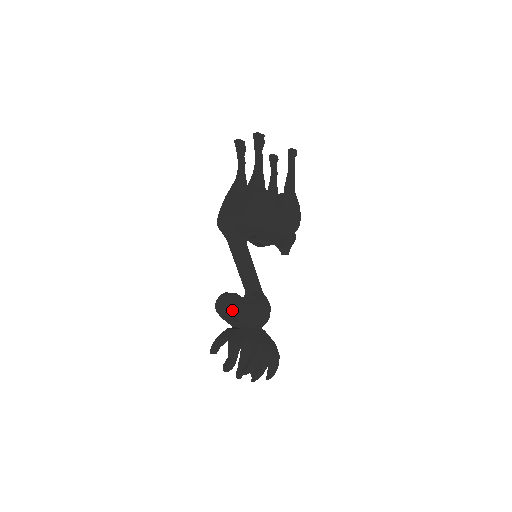
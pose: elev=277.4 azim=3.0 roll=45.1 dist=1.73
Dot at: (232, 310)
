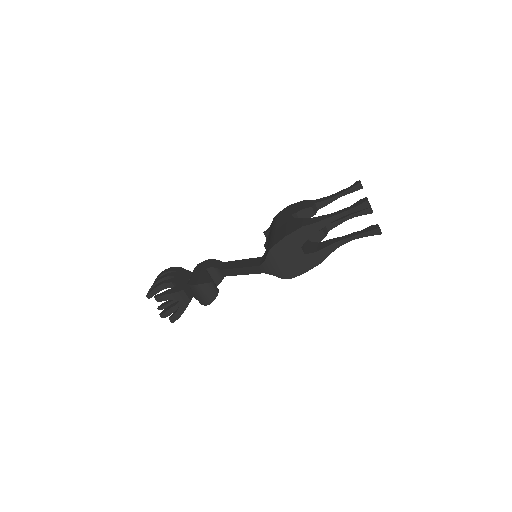
Dot at: (206, 305)
